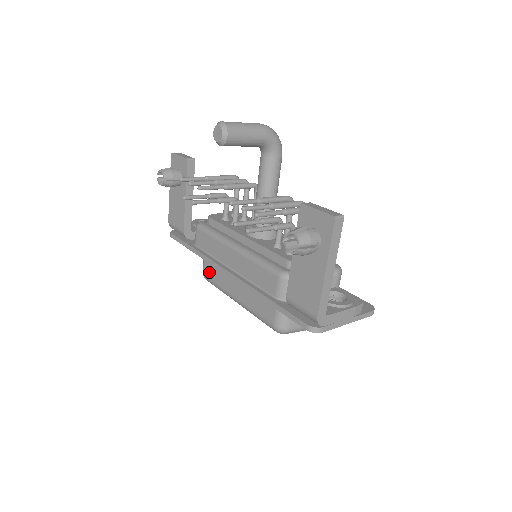
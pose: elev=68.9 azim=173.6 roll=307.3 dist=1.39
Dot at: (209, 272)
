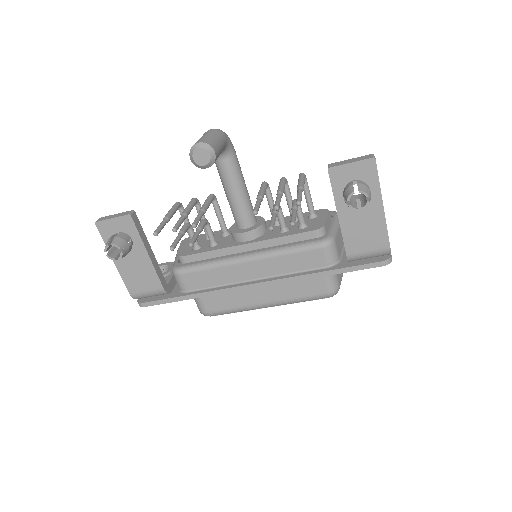
Dot at: (214, 306)
